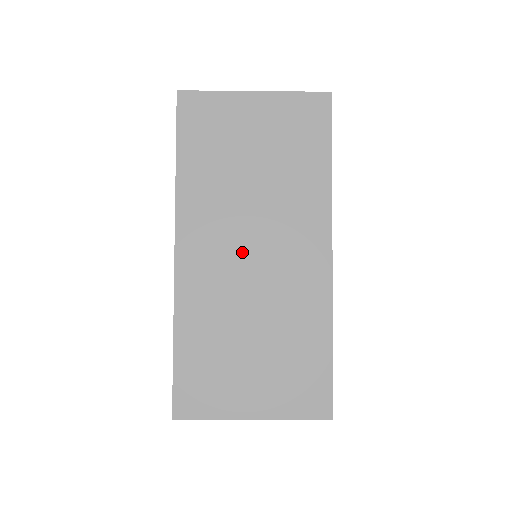
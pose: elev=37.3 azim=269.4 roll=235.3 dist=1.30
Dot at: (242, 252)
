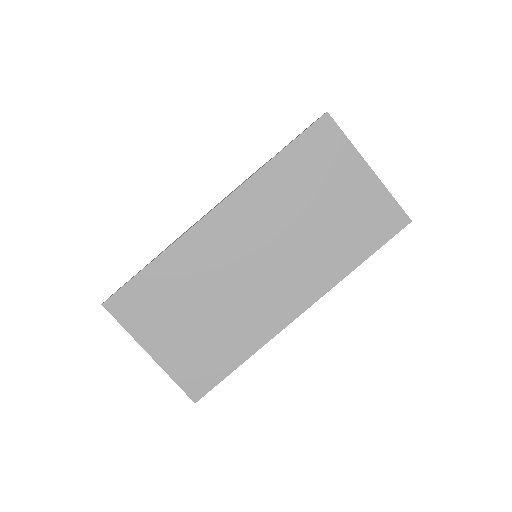
Dot at: (253, 254)
